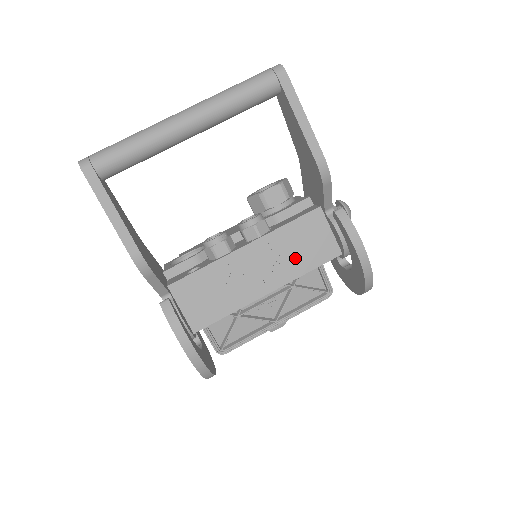
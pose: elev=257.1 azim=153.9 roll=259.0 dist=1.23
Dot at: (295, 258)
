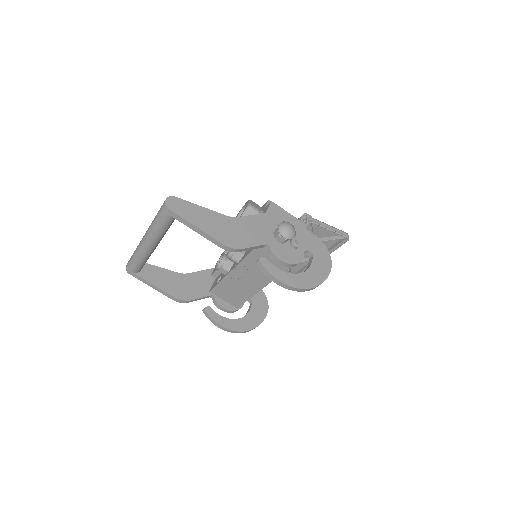
Dot at: occluded
